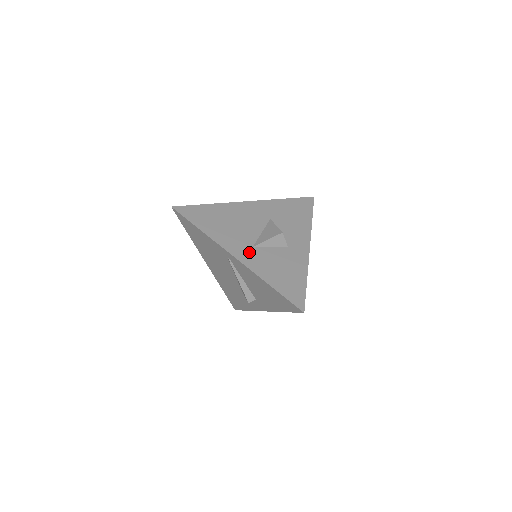
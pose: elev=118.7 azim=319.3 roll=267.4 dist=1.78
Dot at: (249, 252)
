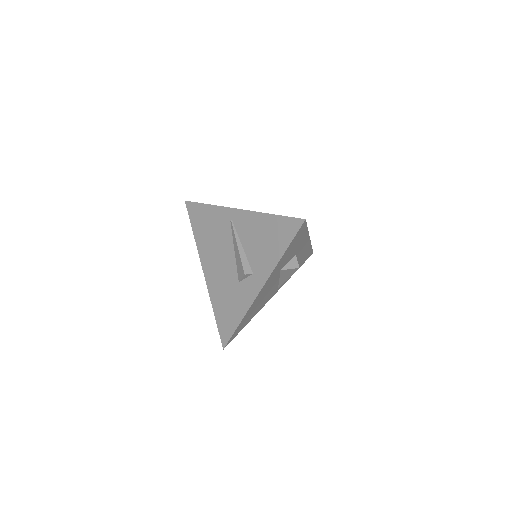
Dot at: occluded
